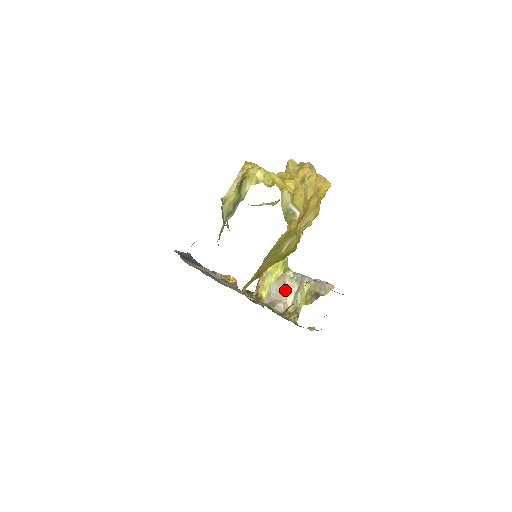
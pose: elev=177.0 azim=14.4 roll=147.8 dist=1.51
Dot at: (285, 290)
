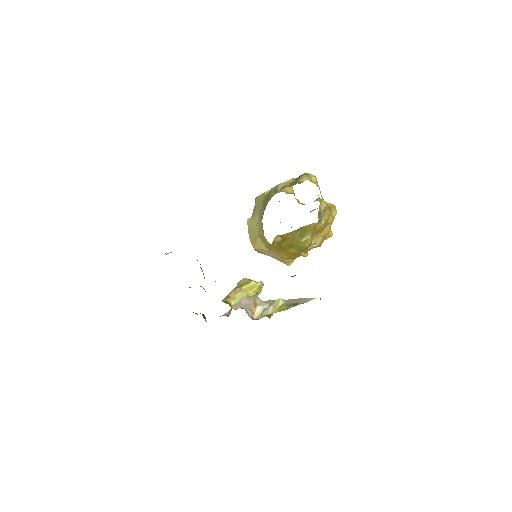
Dot at: (255, 305)
